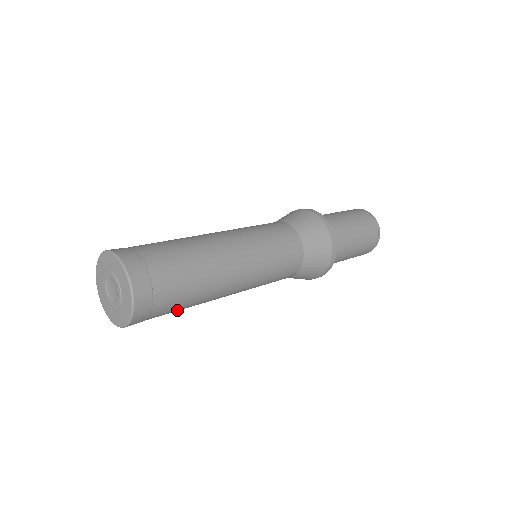
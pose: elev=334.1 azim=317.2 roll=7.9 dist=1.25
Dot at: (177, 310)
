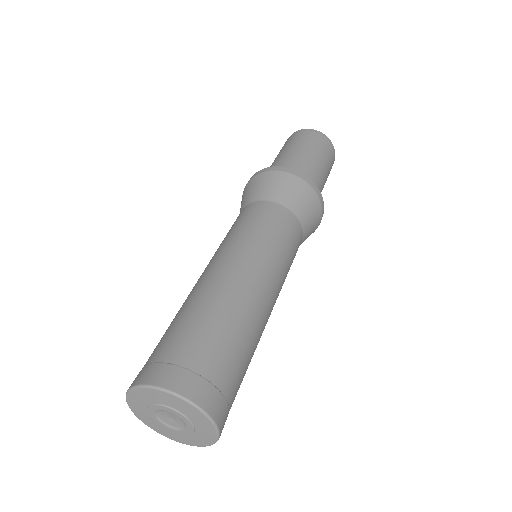
Dot at: occluded
